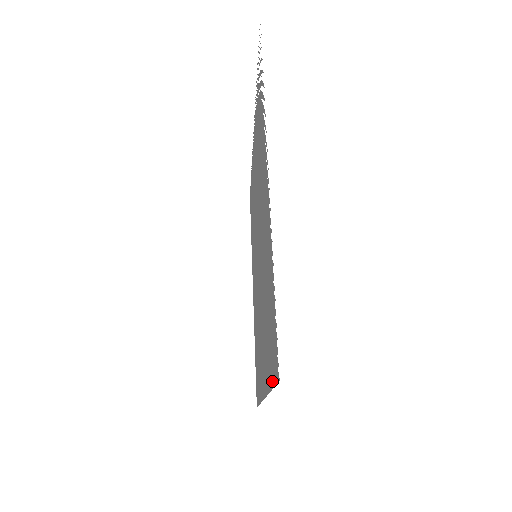
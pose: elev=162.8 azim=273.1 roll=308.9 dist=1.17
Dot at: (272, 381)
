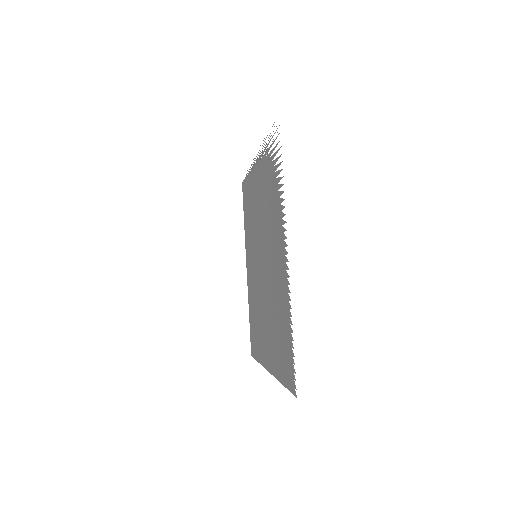
Dot at: (285, 383)
